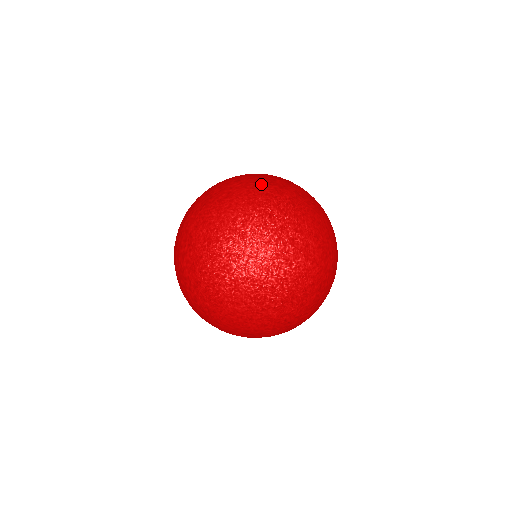
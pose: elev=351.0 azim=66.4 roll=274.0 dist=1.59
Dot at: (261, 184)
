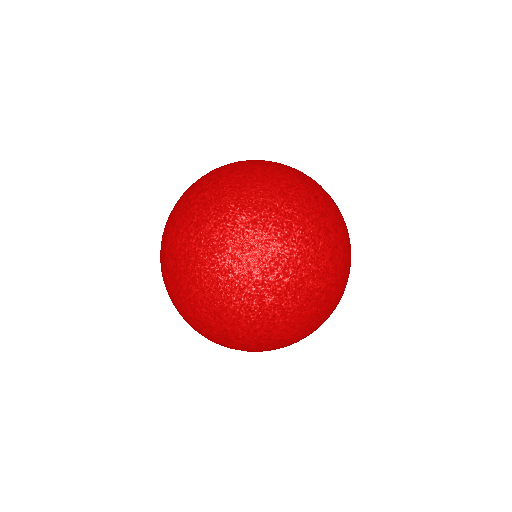
Dot at: (310, 177)
